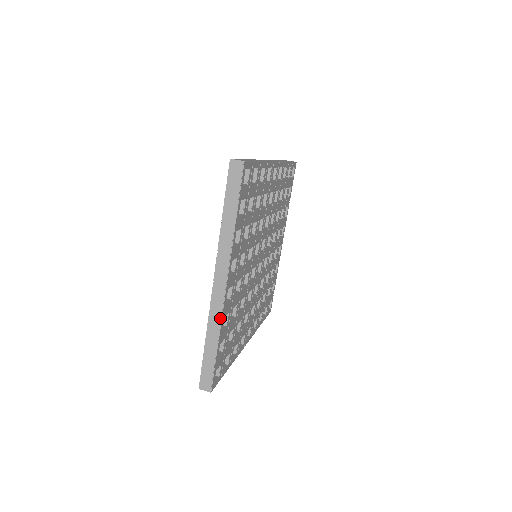
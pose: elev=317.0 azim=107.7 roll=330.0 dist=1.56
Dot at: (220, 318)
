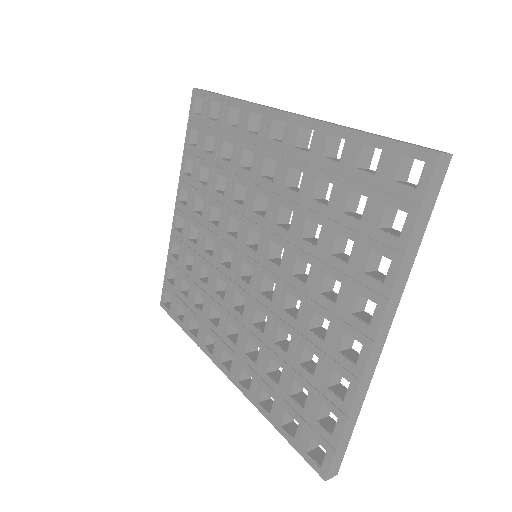
Dot at: occluded
